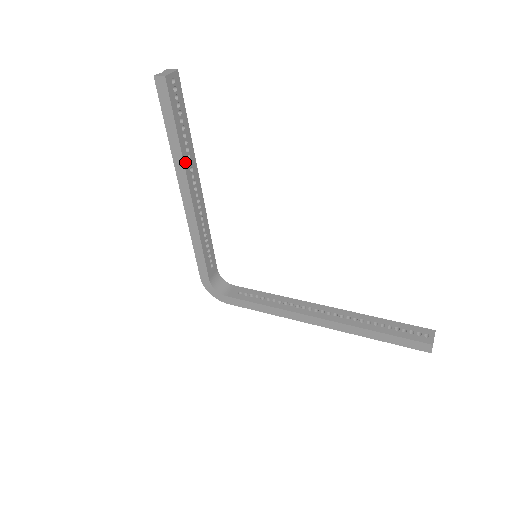
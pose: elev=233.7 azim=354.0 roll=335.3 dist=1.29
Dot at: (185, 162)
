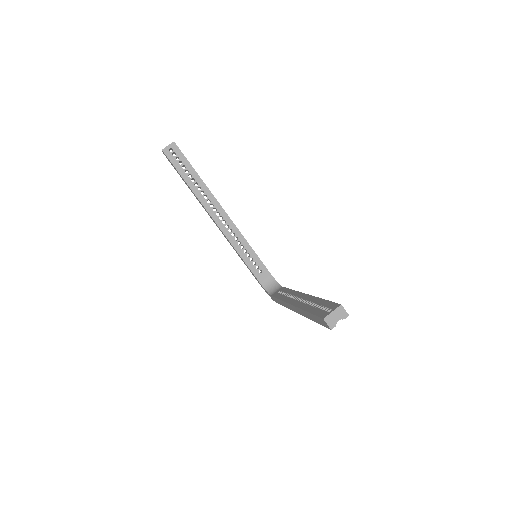
Dot at: (199, 197)
